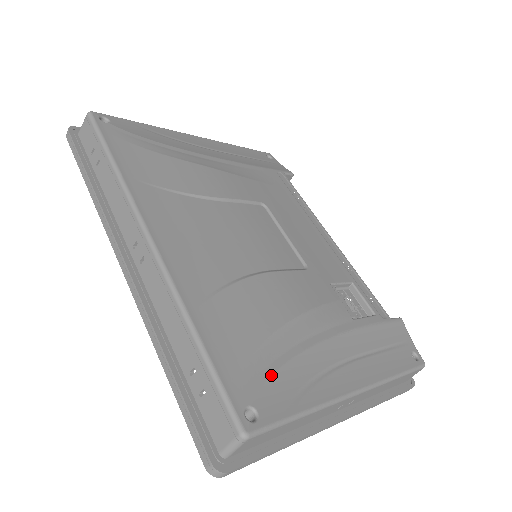
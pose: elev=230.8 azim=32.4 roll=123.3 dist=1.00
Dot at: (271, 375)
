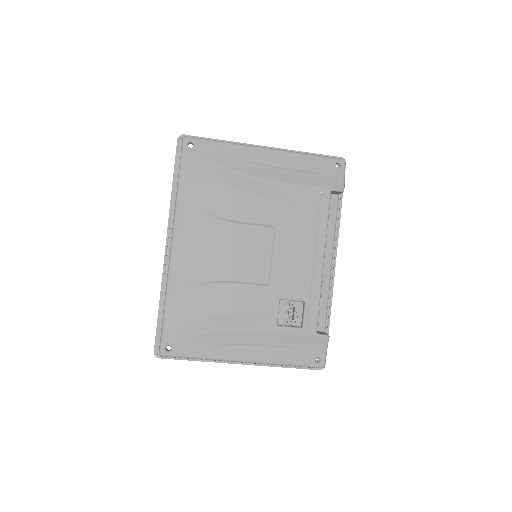
Dot at: (190, 337)
